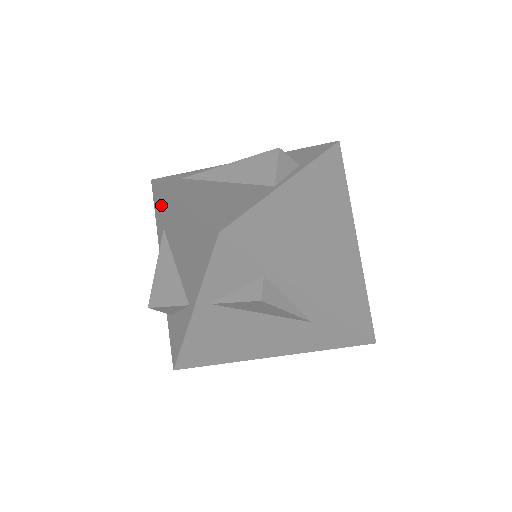
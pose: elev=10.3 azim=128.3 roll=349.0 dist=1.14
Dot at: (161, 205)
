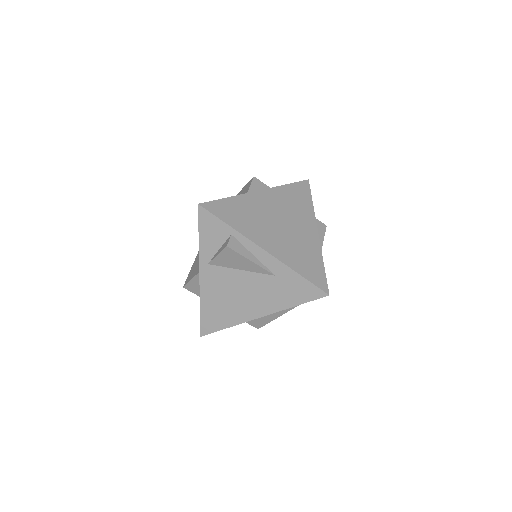
Dot at: occluded
